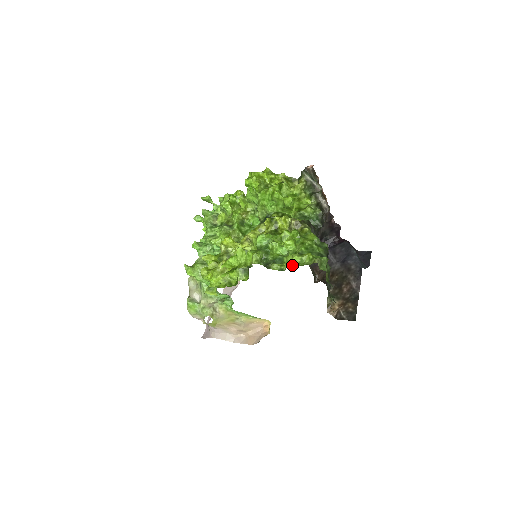
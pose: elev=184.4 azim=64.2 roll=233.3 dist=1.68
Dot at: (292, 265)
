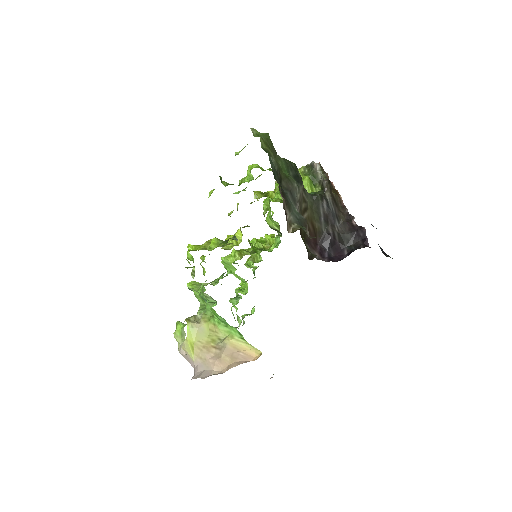
Dot at: (236, 154)
